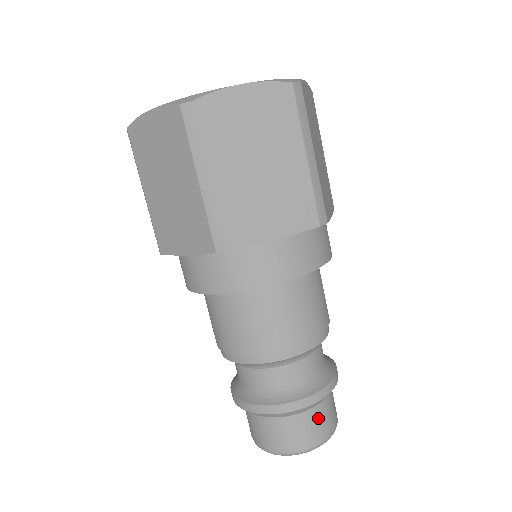
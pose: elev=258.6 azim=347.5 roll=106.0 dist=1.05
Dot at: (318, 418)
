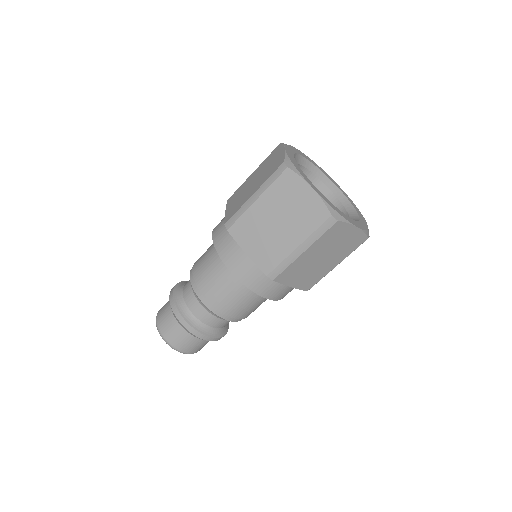
Dot at: (205, 344)
